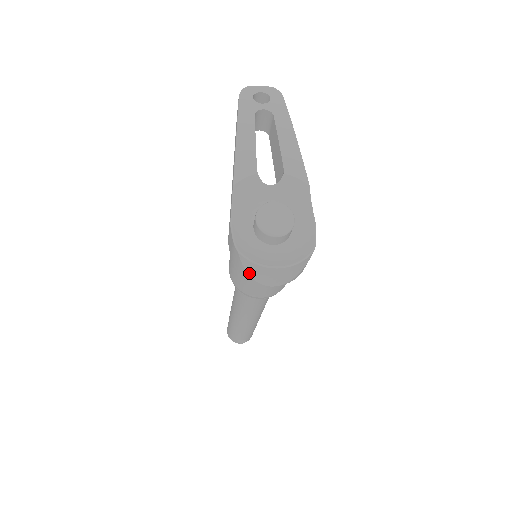
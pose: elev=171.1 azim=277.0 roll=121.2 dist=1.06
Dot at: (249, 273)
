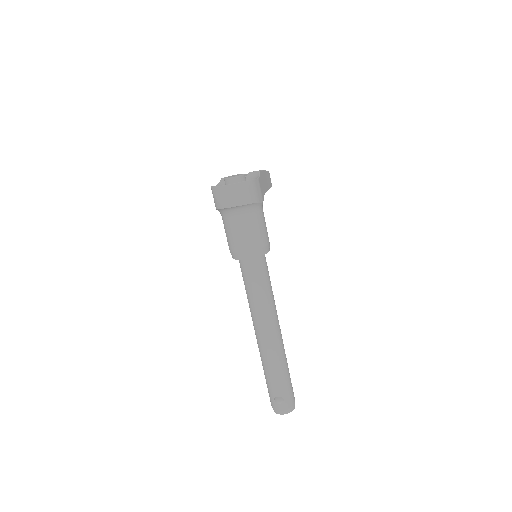
Dot at: (218, 199)
